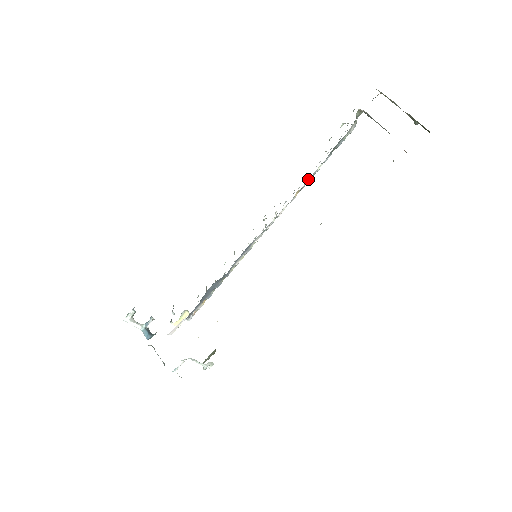
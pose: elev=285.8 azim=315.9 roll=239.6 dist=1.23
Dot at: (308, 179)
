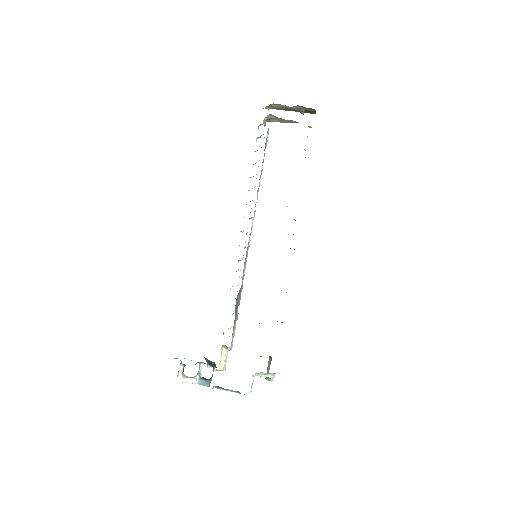
Dot at: (259, 179)
